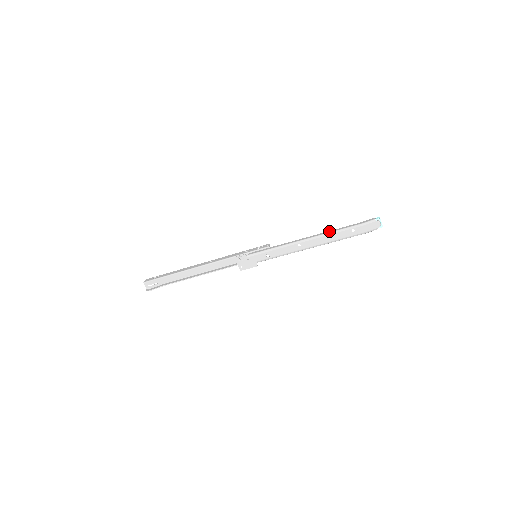
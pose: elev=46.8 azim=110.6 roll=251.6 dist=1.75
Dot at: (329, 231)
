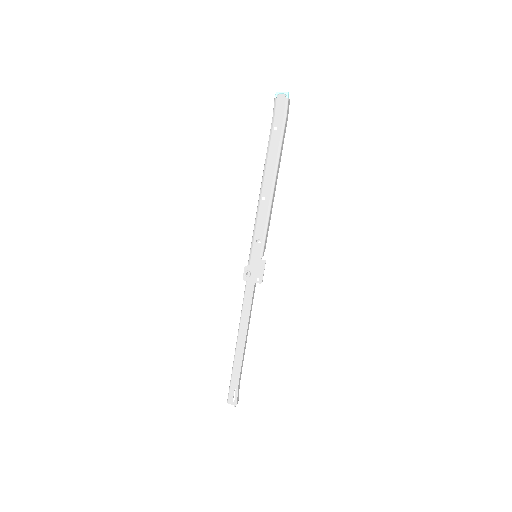
Dot at: (266, 157)
